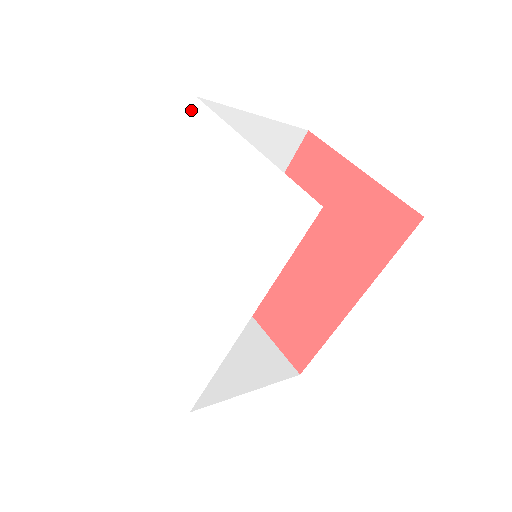
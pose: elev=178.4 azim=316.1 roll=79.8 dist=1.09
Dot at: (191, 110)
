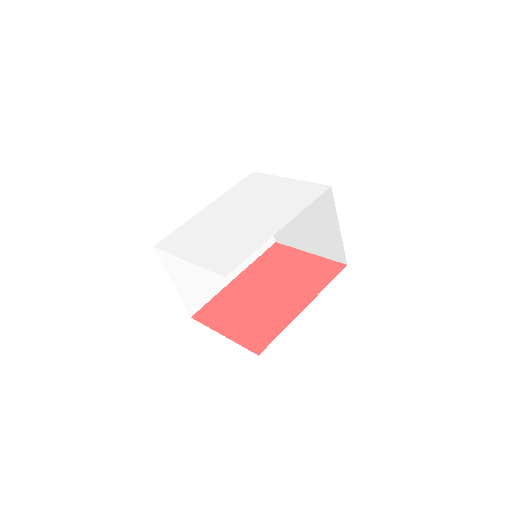
Dot at: (249, 175)
